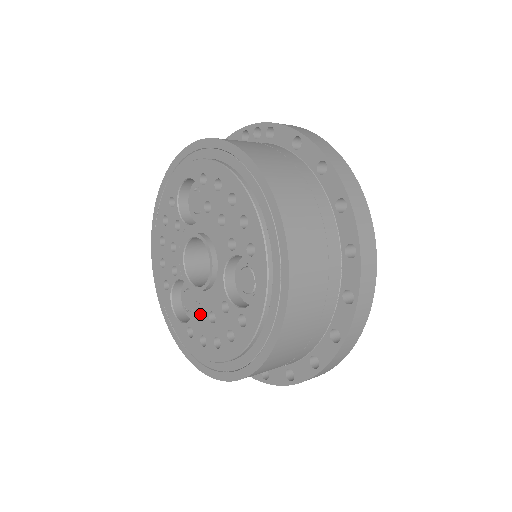
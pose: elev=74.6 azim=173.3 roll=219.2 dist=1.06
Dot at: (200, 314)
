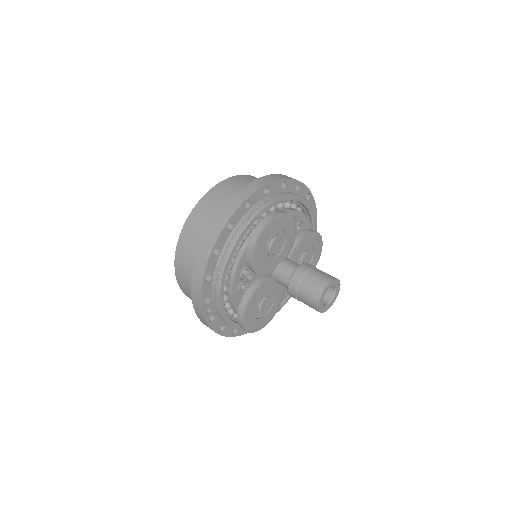
Dot at: occluded
